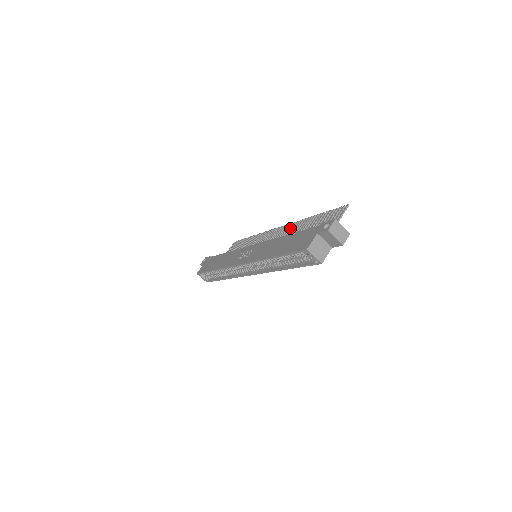
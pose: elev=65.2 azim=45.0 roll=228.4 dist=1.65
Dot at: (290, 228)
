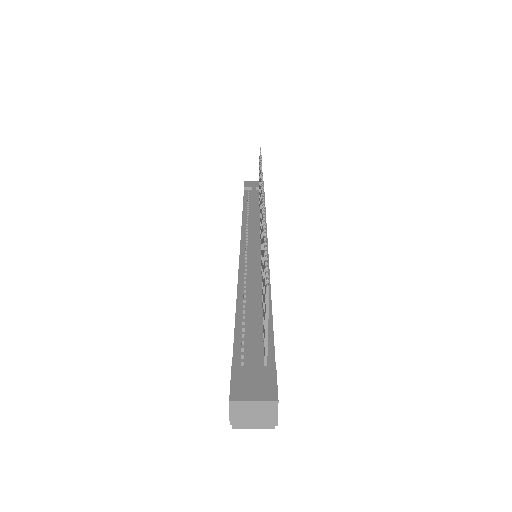
Dot at: occluded
